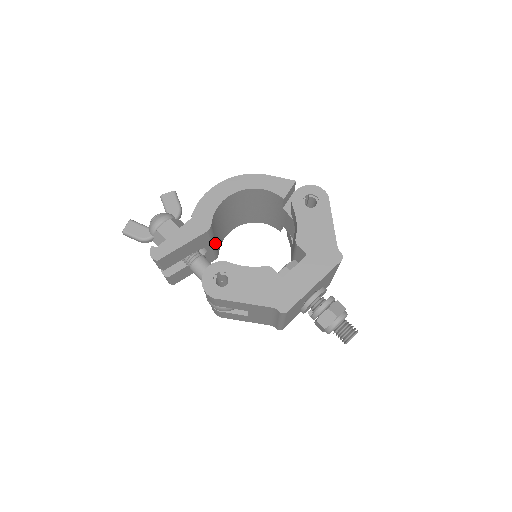
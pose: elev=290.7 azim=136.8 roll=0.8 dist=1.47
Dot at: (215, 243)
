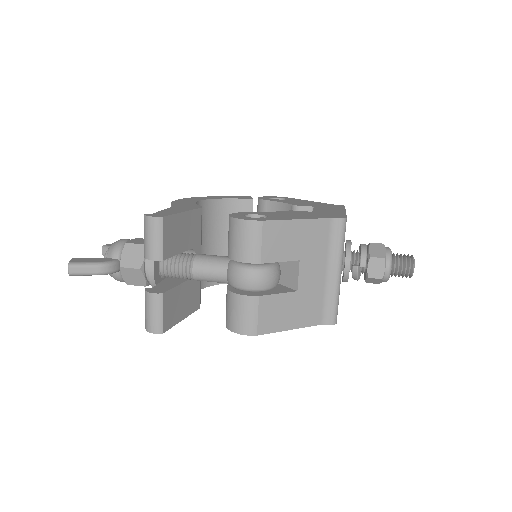
Dot at: occluded
